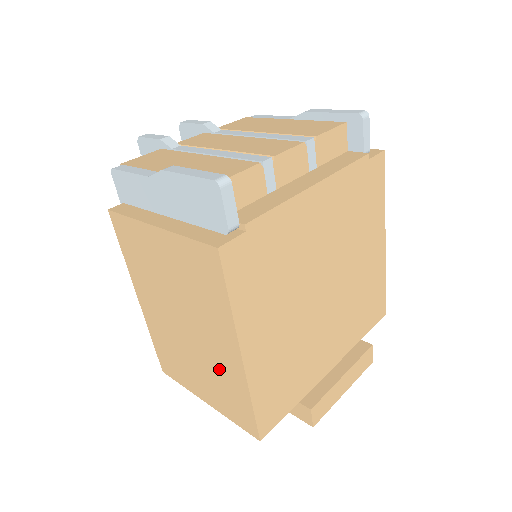
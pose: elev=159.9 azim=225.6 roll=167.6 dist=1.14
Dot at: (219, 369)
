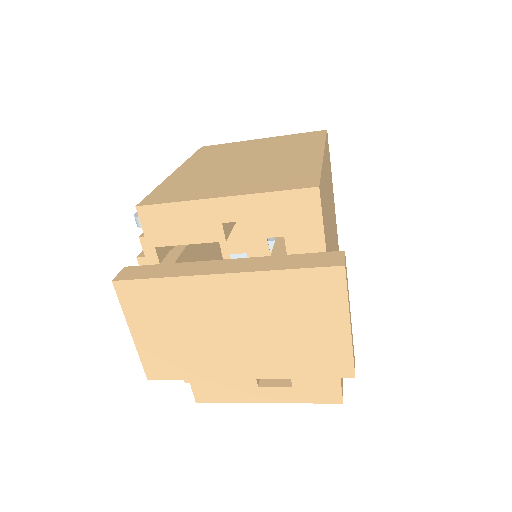
Dot at: (282, 166)
